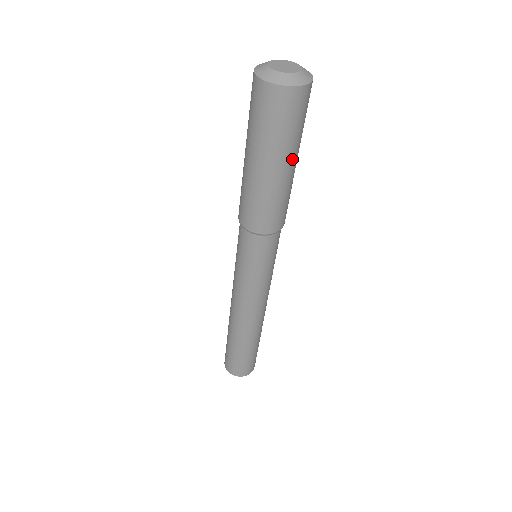
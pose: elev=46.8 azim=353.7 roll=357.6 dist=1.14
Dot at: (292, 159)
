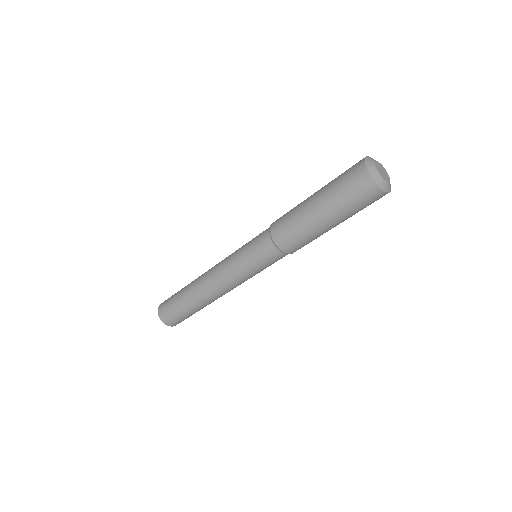
Dot at: occluded
